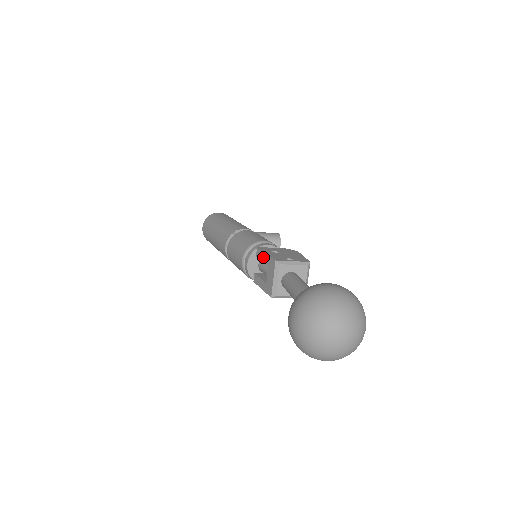
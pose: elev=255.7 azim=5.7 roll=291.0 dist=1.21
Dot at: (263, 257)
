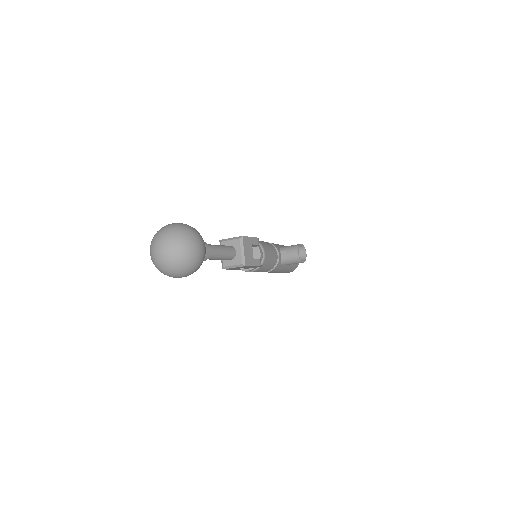
Dot at: occluded
